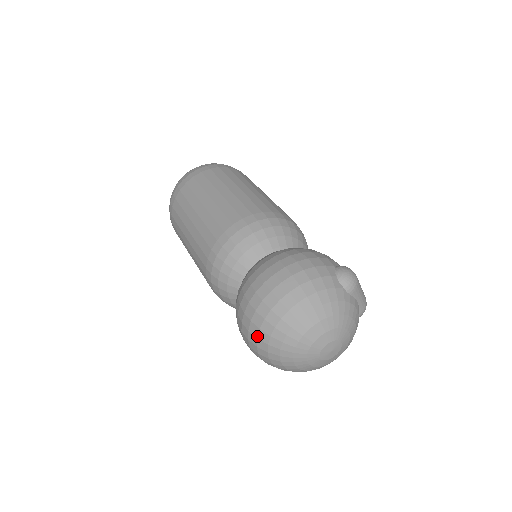
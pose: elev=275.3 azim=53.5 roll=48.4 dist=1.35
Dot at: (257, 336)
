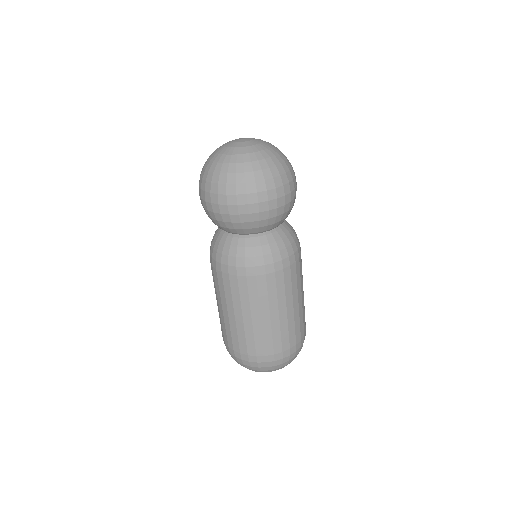
Dot at: (210, 183)
